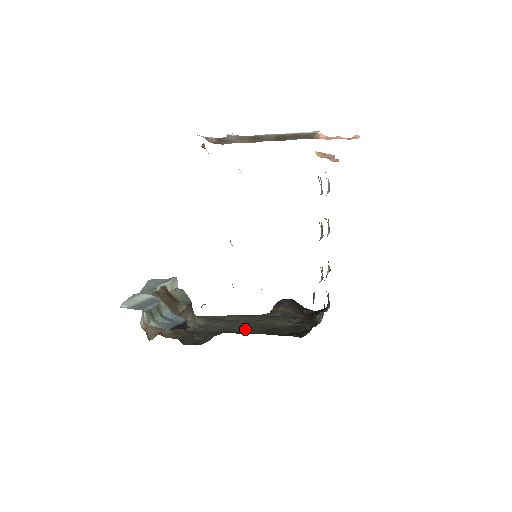
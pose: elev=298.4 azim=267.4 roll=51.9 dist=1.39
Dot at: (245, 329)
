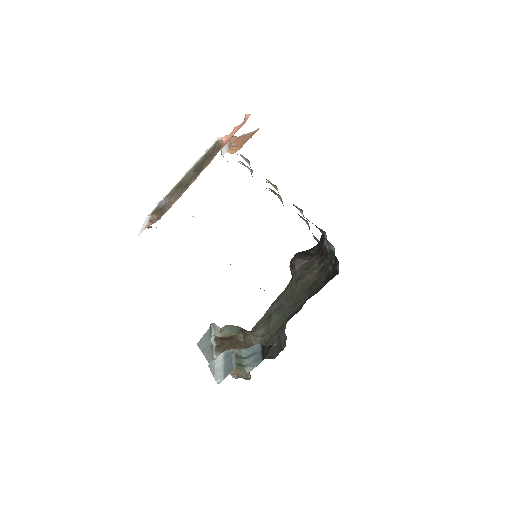
Dot at: (294, 306)
